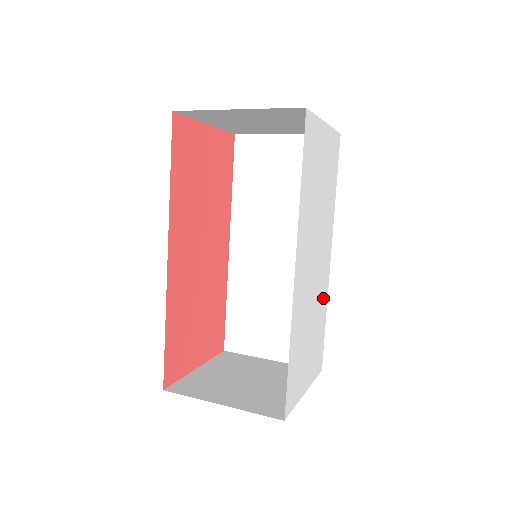
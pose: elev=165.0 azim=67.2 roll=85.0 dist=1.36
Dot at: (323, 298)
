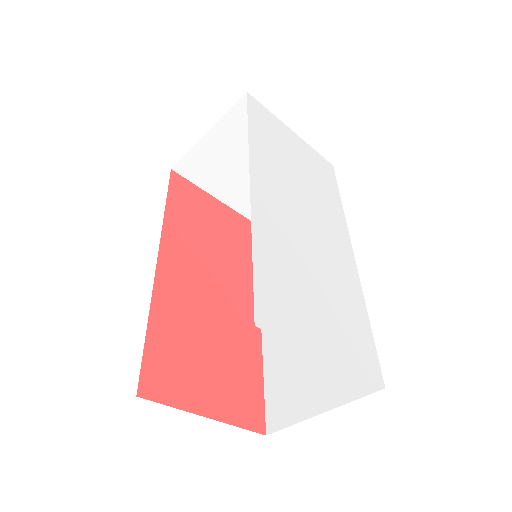
Dot at: (348, 282)
